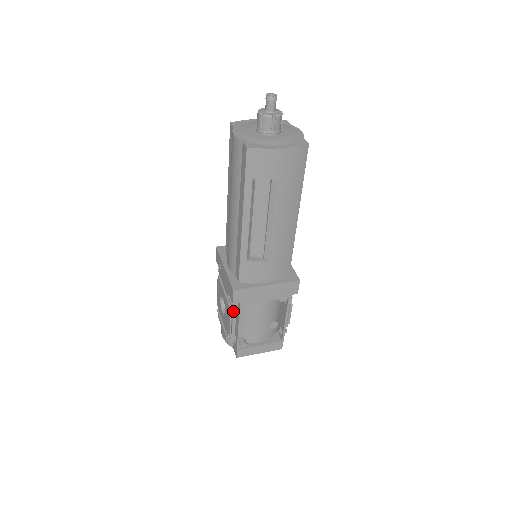
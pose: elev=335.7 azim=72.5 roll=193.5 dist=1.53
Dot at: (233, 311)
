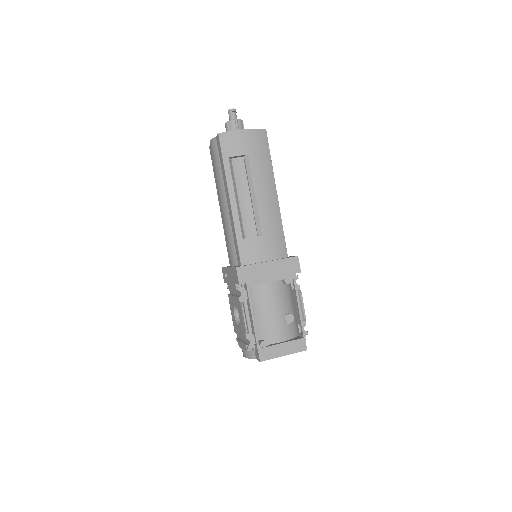
Dot at: (244, 302)
